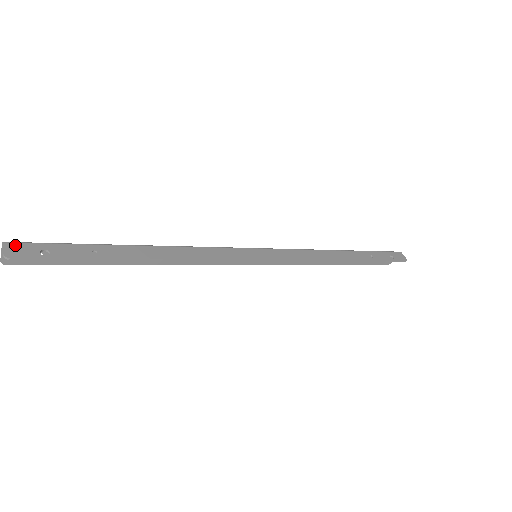
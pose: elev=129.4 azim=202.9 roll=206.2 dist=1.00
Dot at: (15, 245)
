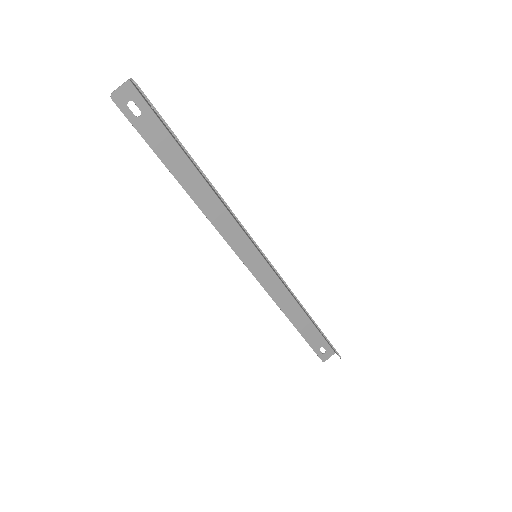
Dot at: occluded
